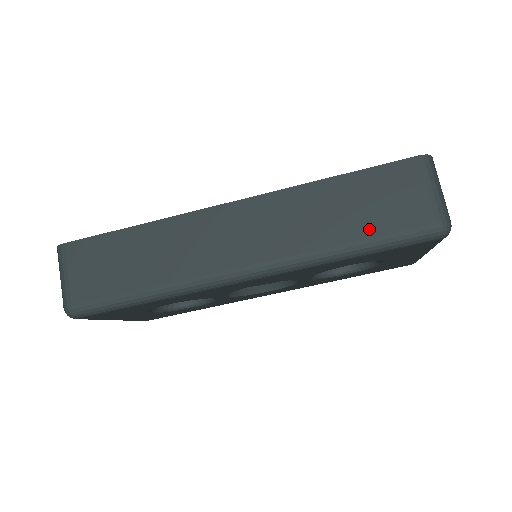
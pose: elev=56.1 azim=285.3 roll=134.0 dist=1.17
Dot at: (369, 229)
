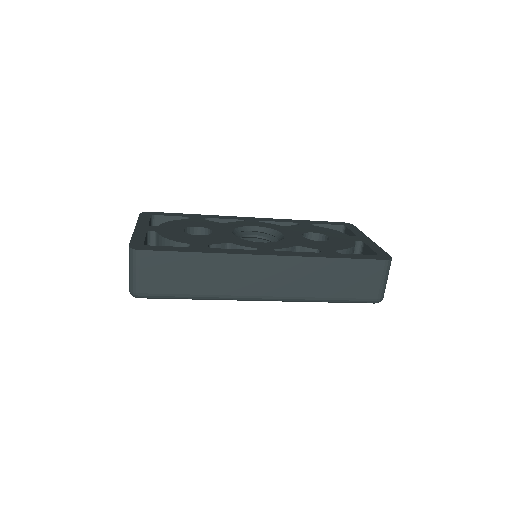
Dot at: (343, 293)
